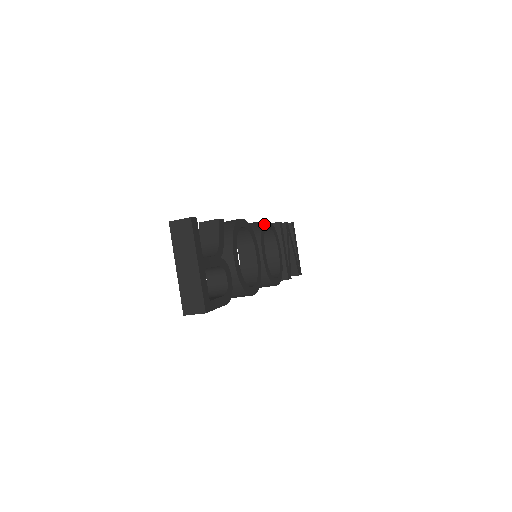
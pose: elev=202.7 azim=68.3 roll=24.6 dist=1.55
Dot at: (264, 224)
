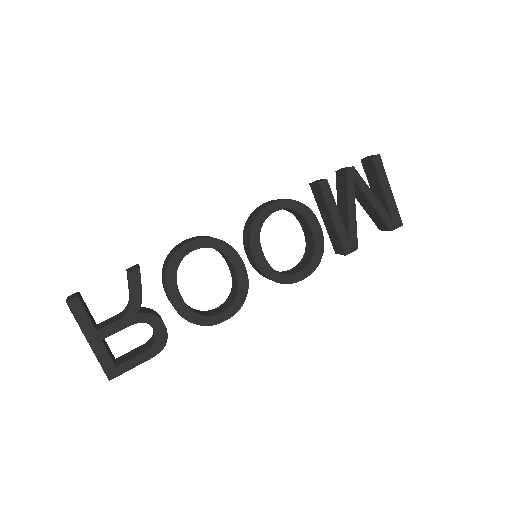
Dot at: (261, 214)
